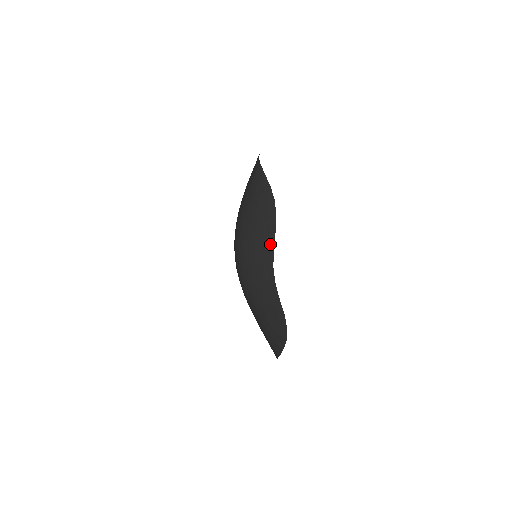
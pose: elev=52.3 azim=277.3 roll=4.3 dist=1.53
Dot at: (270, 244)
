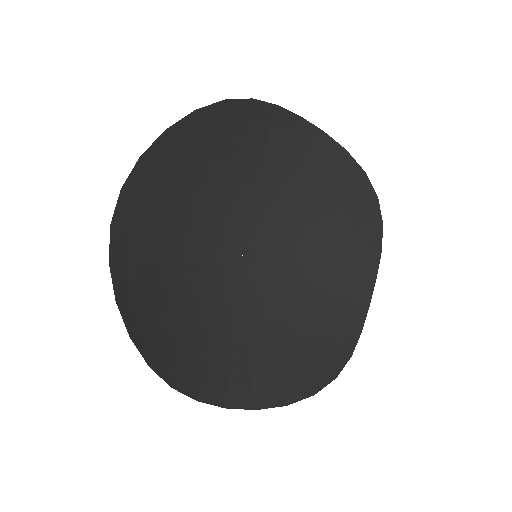
Dot at: (264, 117)
